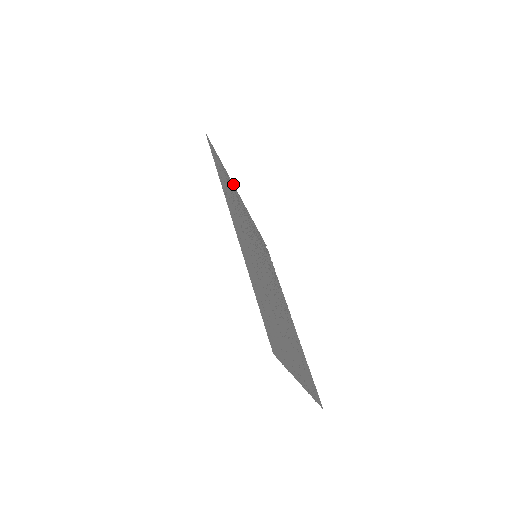
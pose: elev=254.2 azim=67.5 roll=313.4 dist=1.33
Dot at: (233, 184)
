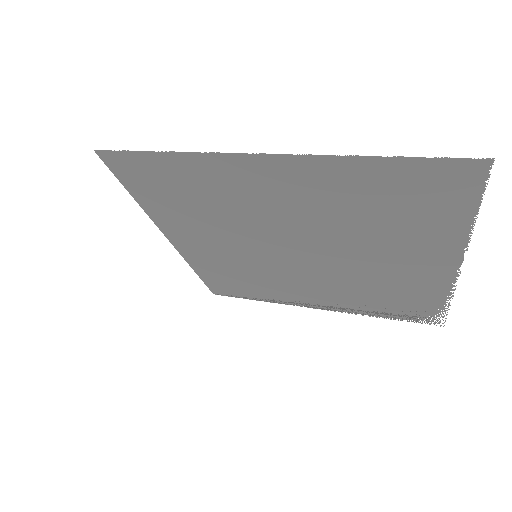
Dot at: occluded
